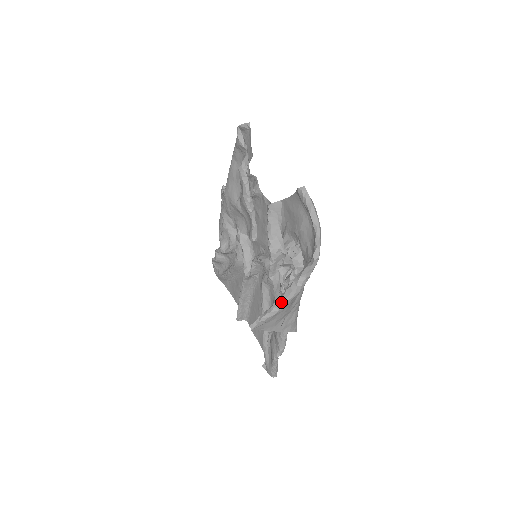
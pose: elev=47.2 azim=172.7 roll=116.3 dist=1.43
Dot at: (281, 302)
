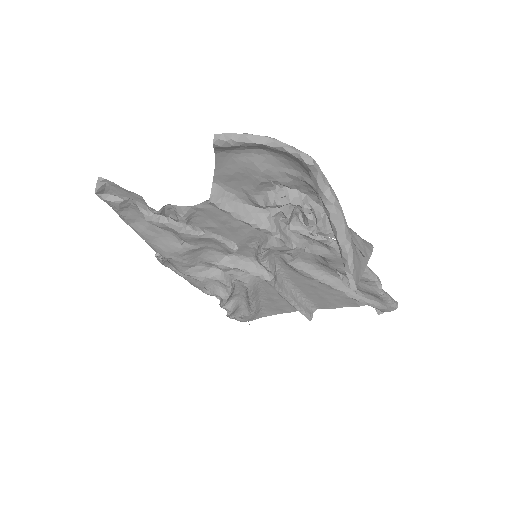
Dot at: (342, 235)
